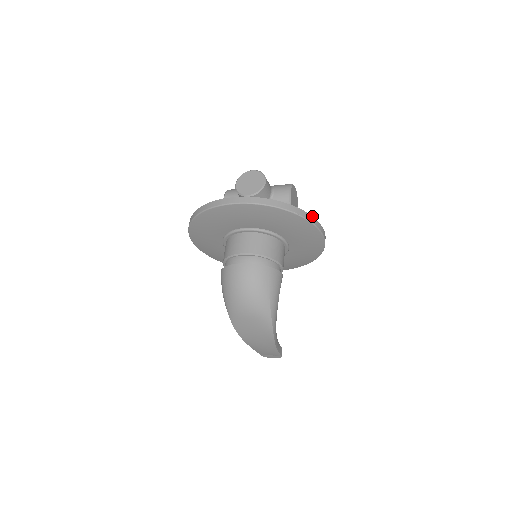
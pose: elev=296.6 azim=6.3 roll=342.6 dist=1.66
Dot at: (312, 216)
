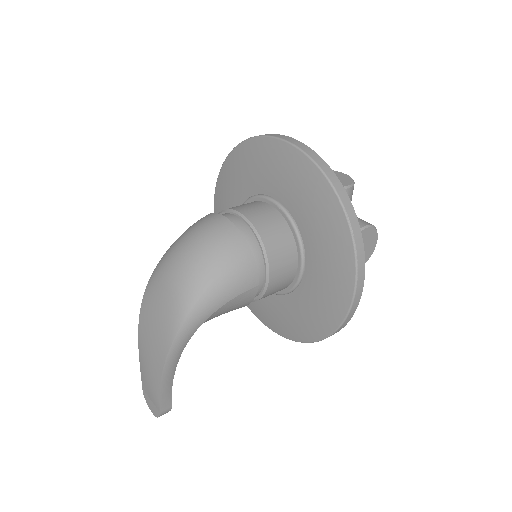
Dot at: occluded
